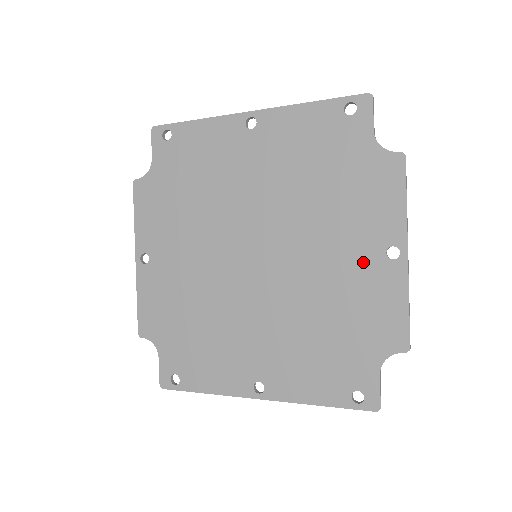
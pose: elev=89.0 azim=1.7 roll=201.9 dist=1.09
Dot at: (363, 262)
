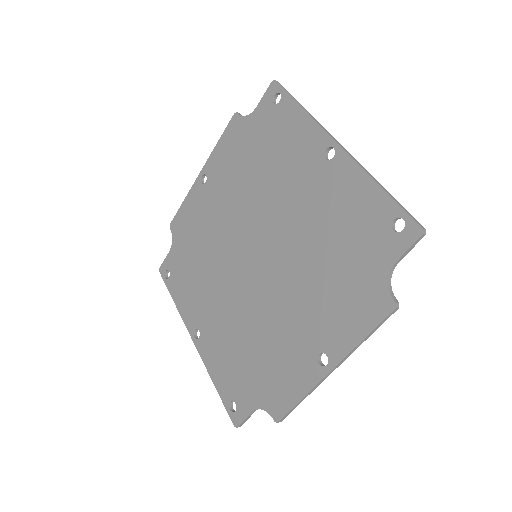
Dot at: (302, 341)
